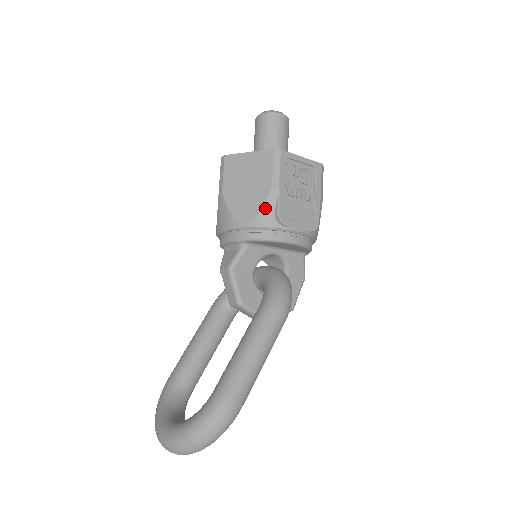
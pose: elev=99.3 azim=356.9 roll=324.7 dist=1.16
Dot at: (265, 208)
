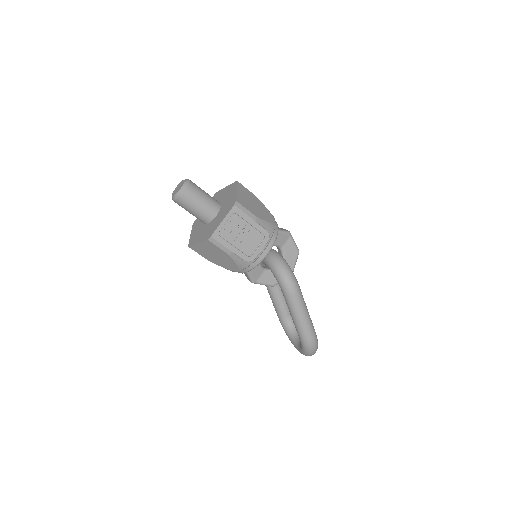
Dot at: (237, 262)
